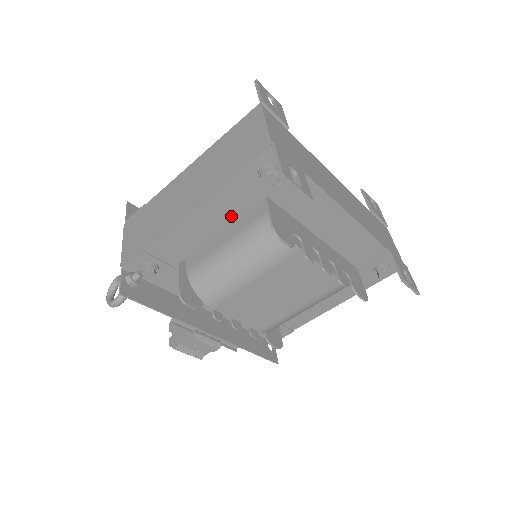
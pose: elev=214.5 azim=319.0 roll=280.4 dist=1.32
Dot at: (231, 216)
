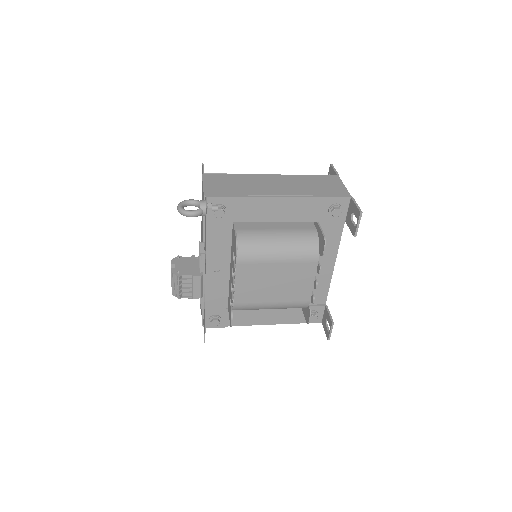
Dot at: (294, 217)
